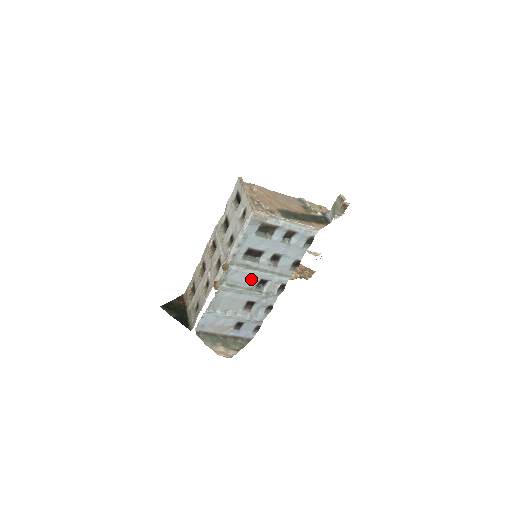
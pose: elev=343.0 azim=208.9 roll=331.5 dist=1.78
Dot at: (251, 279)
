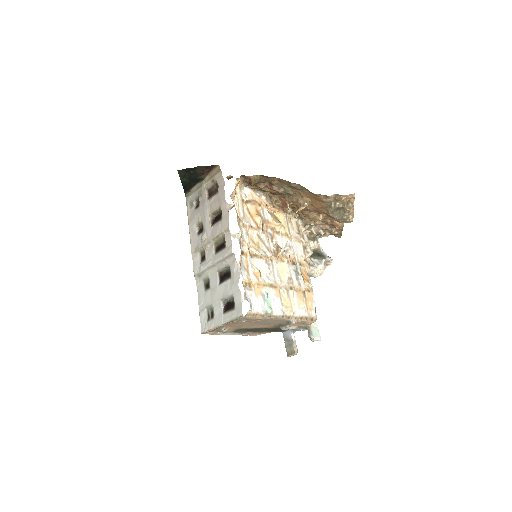
Dot at: occluded
